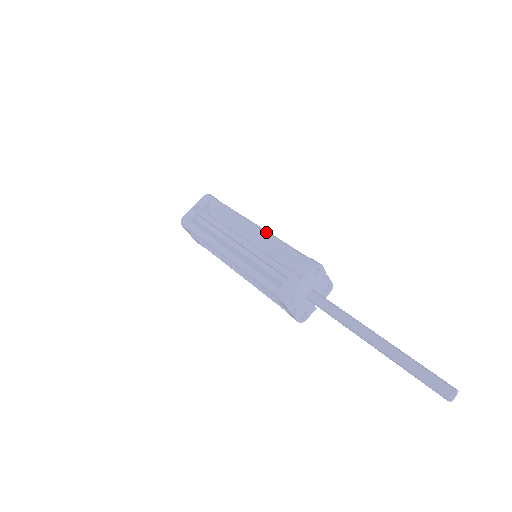
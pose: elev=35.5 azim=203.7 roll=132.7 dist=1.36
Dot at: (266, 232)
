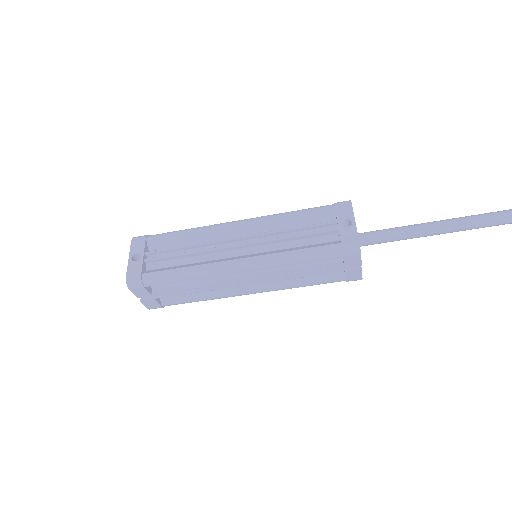
Dot at: (258, 217)
